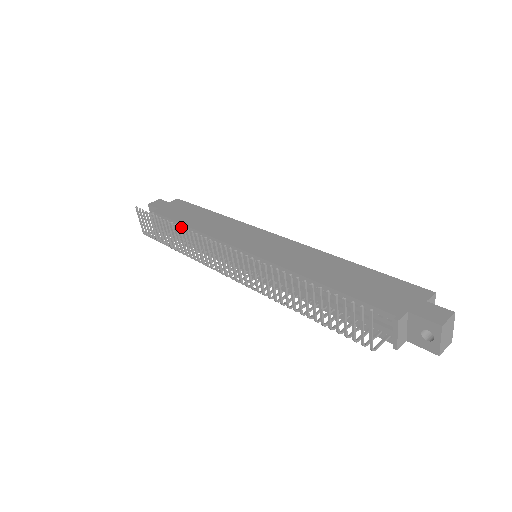
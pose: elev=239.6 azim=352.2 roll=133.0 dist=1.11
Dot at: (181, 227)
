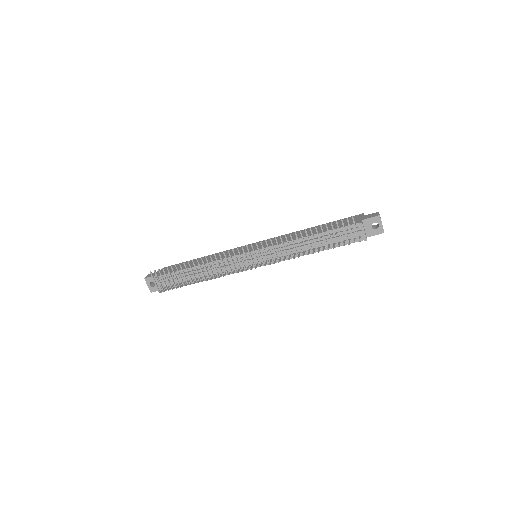
Dot at: (190, 271)
